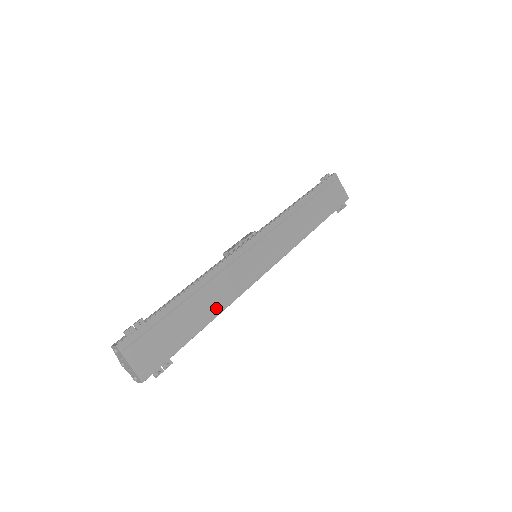
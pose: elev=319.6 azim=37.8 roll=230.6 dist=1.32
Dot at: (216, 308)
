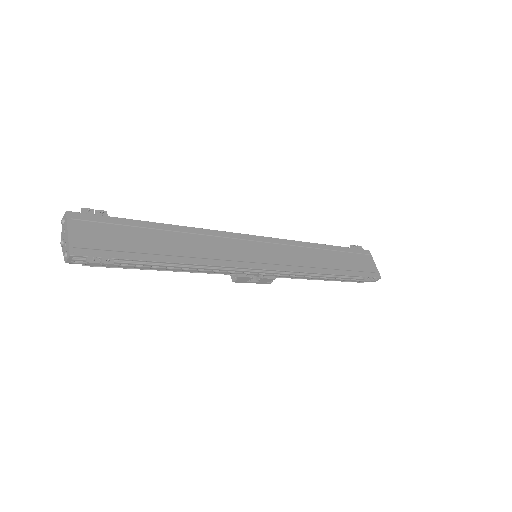
Dot at: (190, 257)
